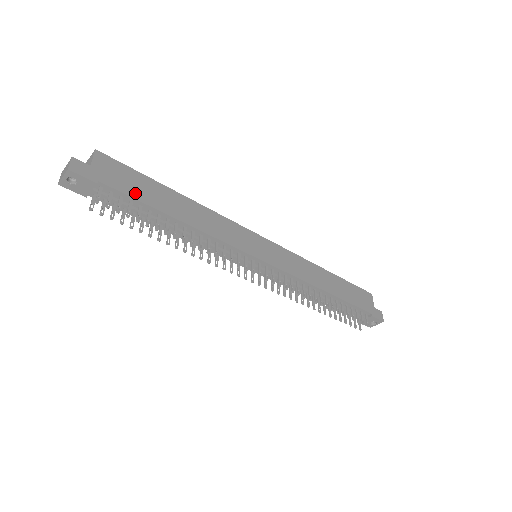
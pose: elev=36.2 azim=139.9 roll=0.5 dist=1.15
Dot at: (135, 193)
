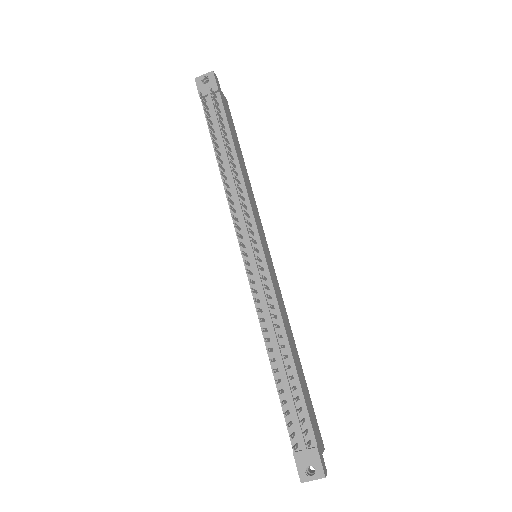
Dot at: (229, 121)
